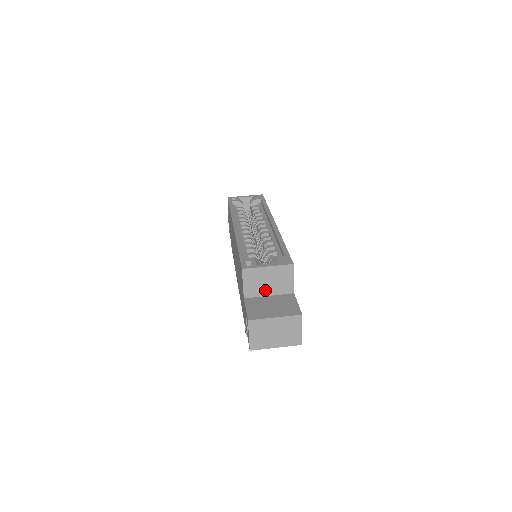
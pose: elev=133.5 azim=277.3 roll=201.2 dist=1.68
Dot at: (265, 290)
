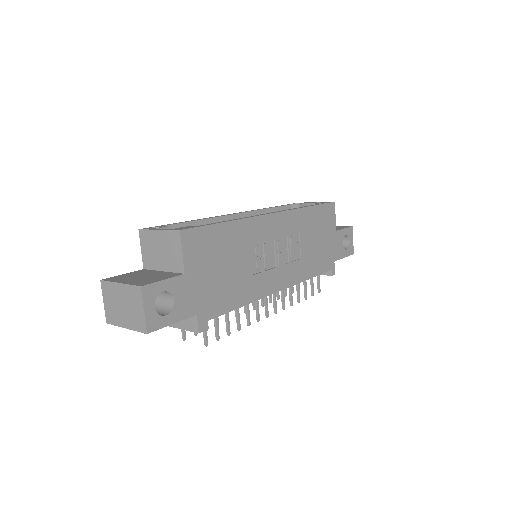
Dot at: (159, 262)
